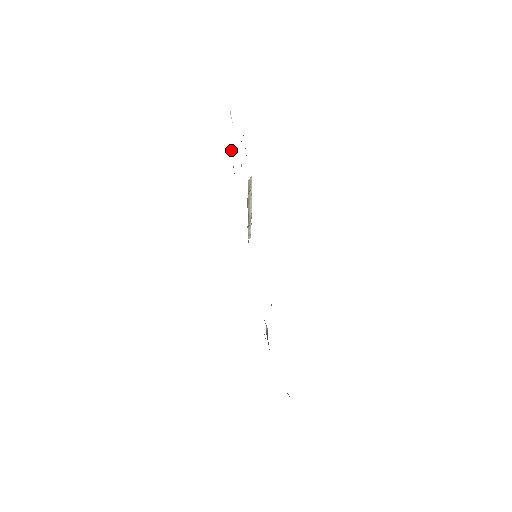
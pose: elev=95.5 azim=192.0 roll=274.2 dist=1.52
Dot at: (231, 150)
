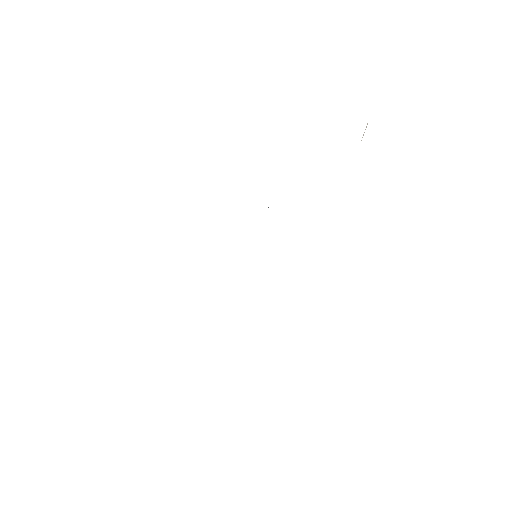
Dot at: occluded
